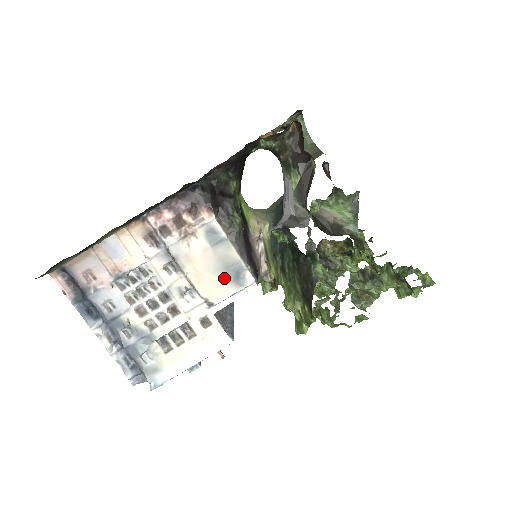
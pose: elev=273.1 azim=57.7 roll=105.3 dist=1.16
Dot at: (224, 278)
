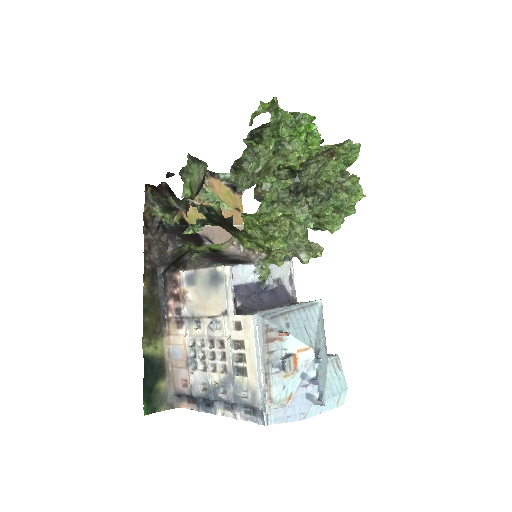
Dot at: (214, 289)
